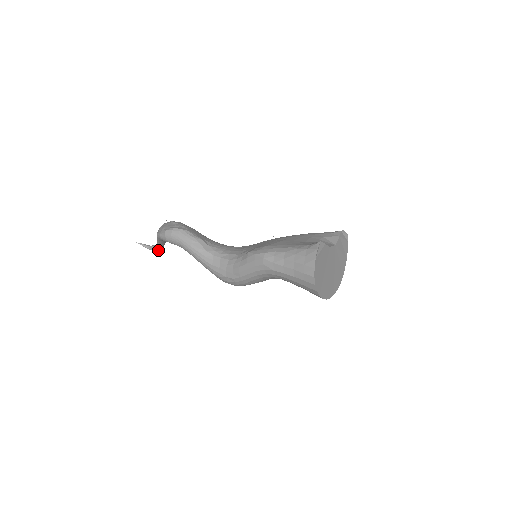
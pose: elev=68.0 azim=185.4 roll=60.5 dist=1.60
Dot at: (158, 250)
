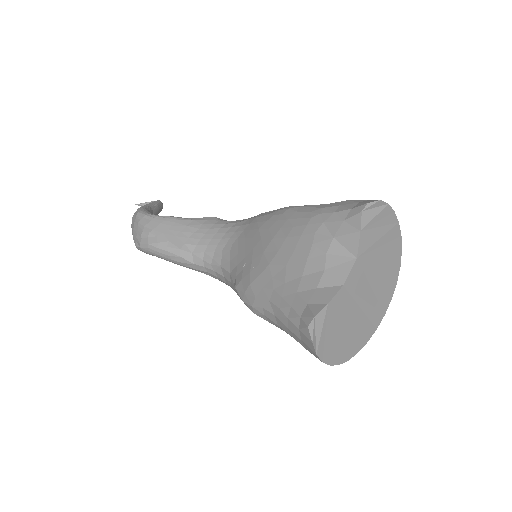
Dot at: occluded
